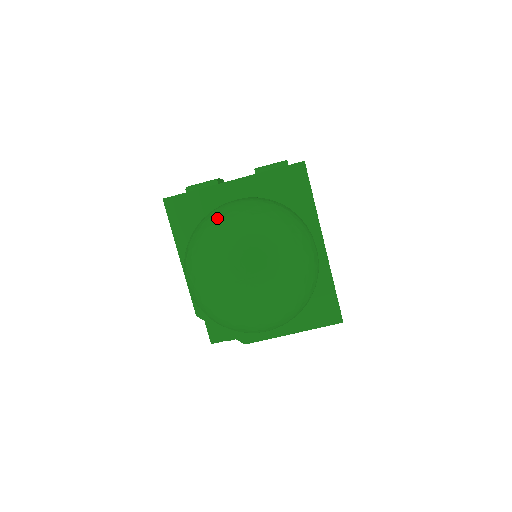
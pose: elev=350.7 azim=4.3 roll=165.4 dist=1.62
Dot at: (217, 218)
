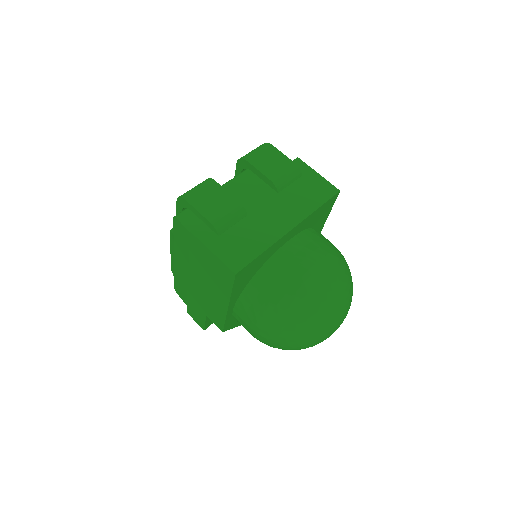
Dot at: (320, 295)
